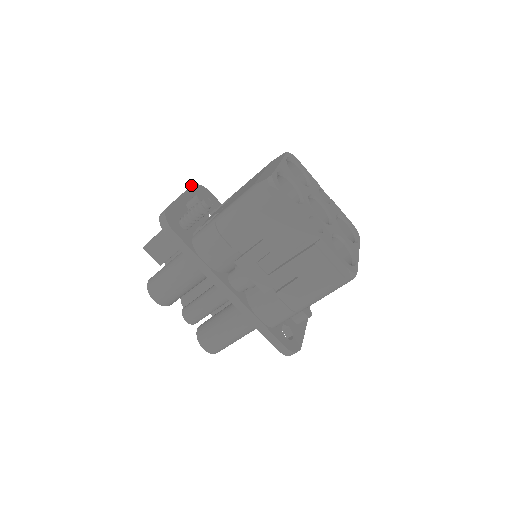
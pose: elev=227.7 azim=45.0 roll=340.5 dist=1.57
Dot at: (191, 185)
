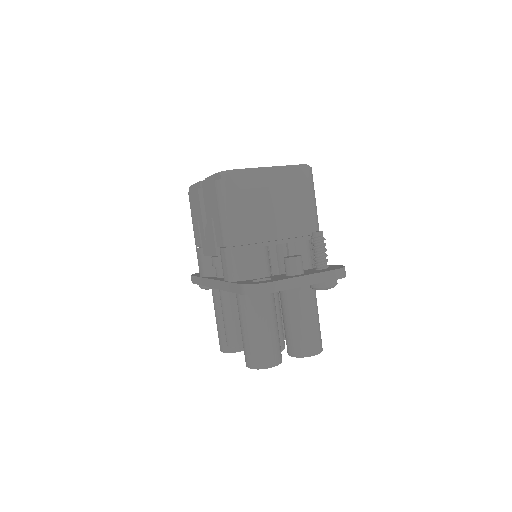
Dot at: occluded
